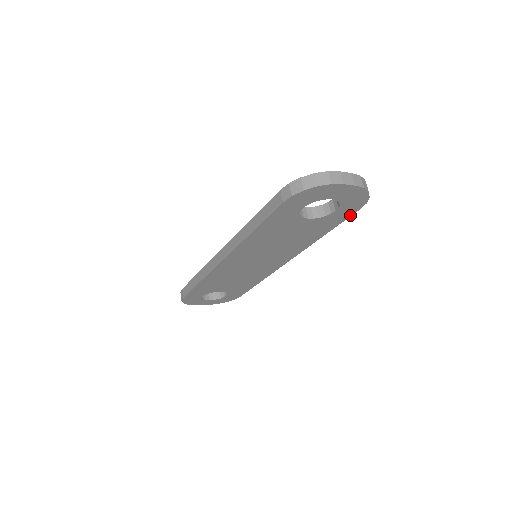
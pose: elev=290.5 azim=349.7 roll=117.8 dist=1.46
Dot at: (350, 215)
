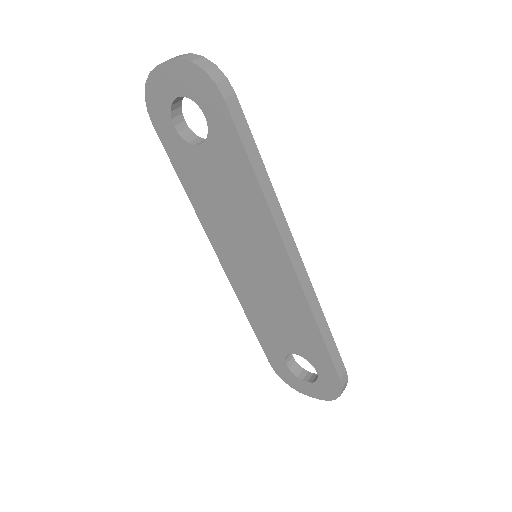
Dot at: (231, 118)
